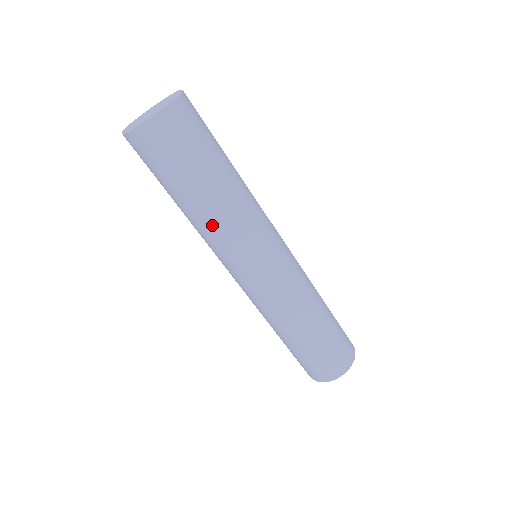
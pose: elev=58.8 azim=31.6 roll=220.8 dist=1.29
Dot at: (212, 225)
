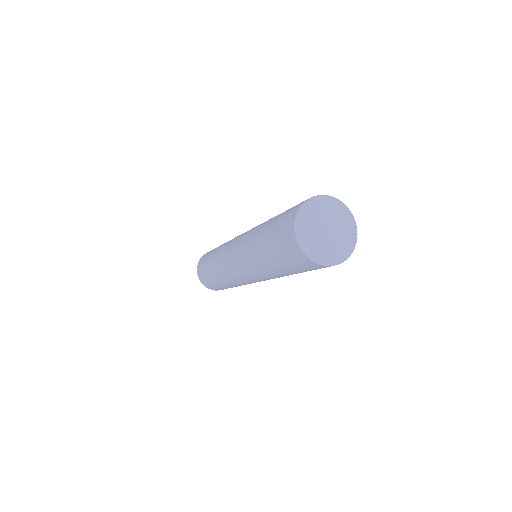
Dot at: (256, 263)
